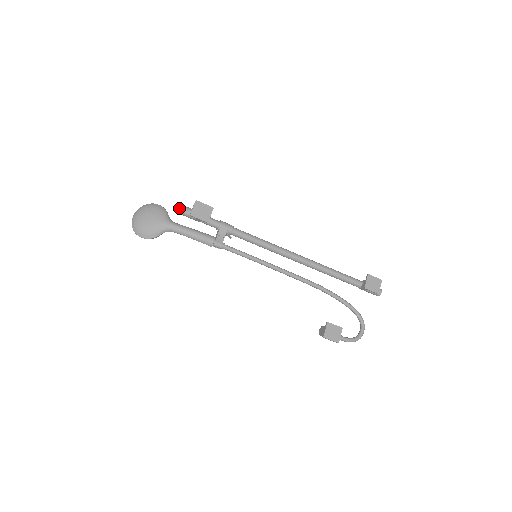
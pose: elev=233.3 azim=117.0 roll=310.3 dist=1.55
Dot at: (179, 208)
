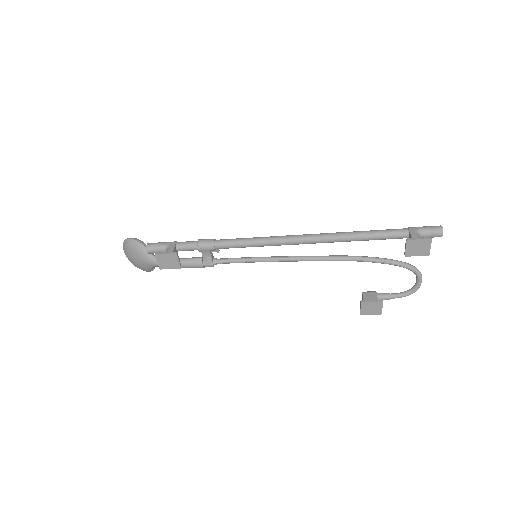
Dot at: (149, 252)
